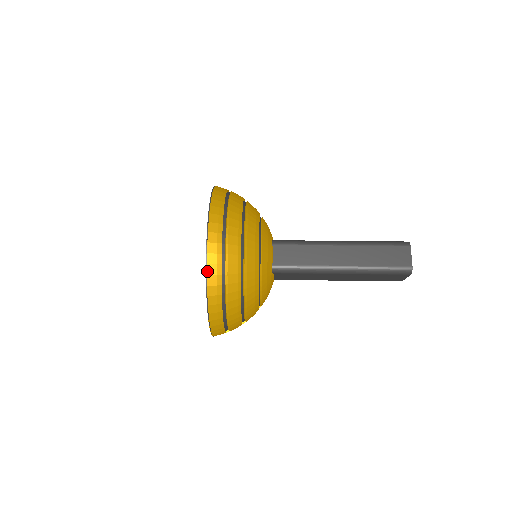
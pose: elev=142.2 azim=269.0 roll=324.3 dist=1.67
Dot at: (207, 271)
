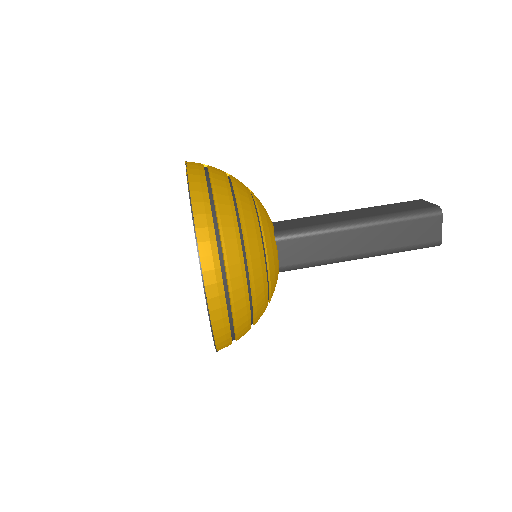
Dot at: (212, 328)
